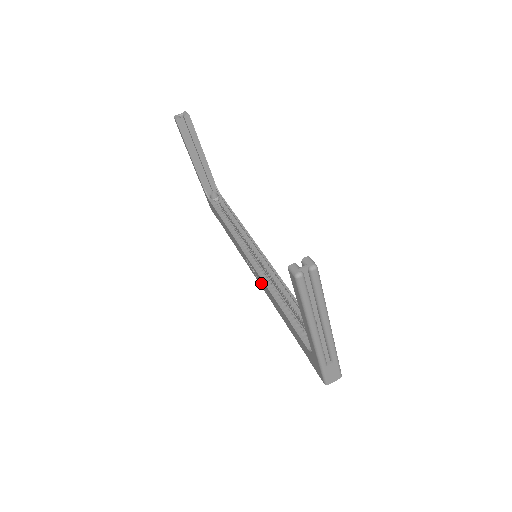
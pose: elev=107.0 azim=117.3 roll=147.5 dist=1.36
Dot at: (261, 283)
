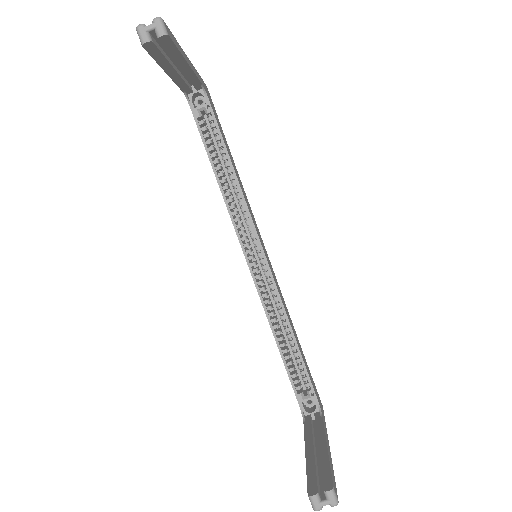
Dot at: occluded
